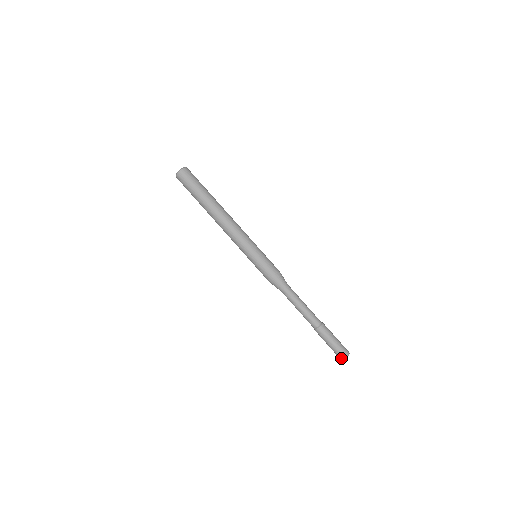
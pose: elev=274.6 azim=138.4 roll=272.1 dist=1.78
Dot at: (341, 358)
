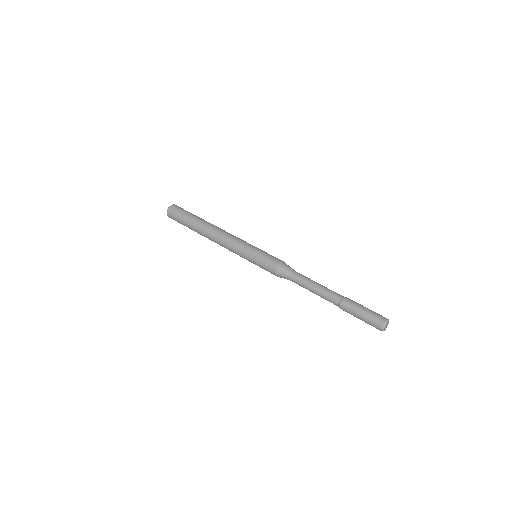
Dot at: (384, 320)
